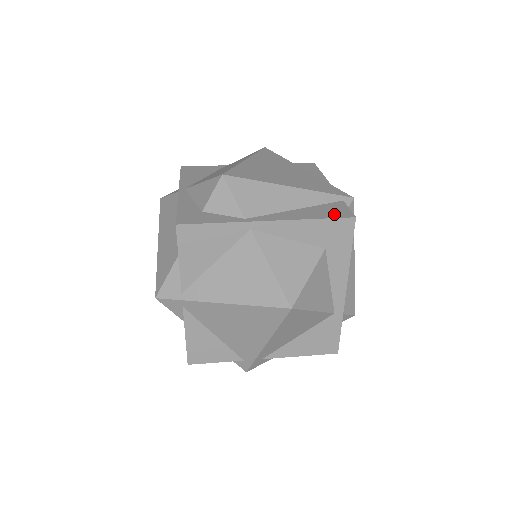
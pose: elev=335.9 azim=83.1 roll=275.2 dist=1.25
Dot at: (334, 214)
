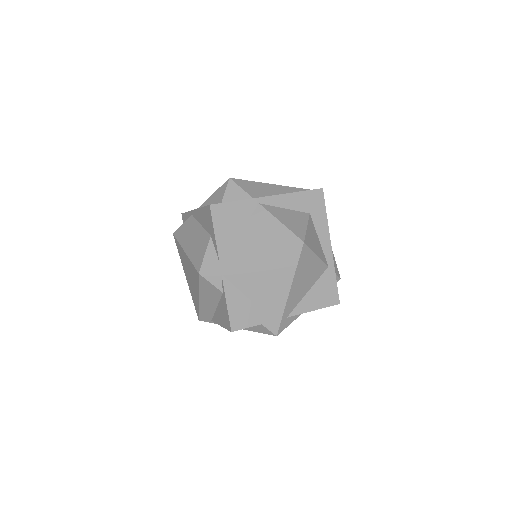
Dot at: occluded
